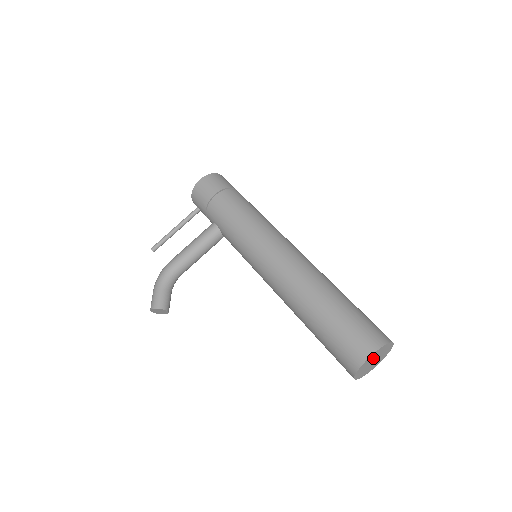
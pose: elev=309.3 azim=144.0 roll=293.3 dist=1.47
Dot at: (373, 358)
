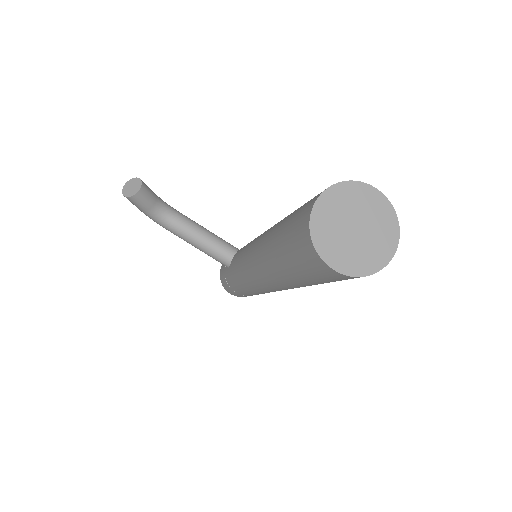
Dot at: (365, 212)
